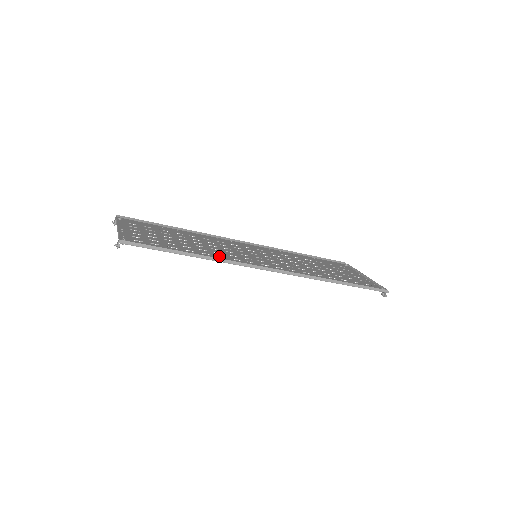
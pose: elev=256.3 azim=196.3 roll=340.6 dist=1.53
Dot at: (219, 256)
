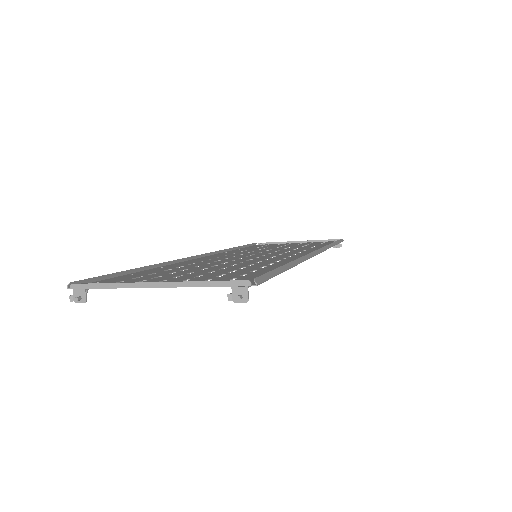
Dot at: occluded
